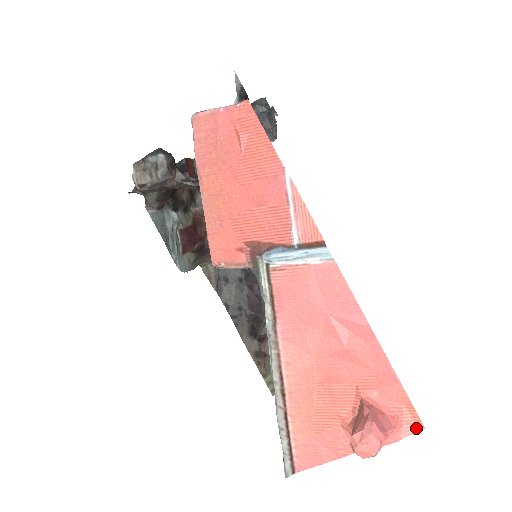
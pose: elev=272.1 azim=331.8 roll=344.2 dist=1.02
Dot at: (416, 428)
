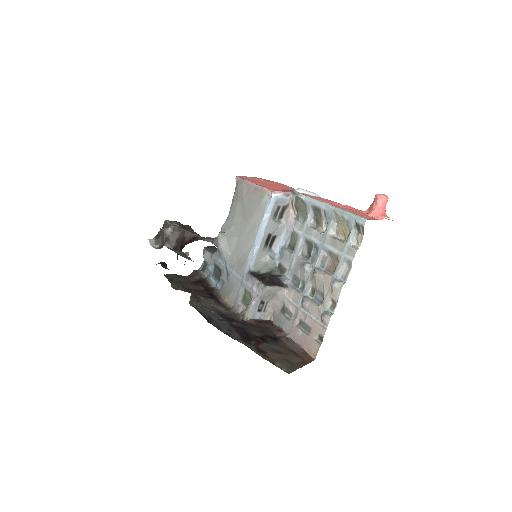
Dot at: occluded
